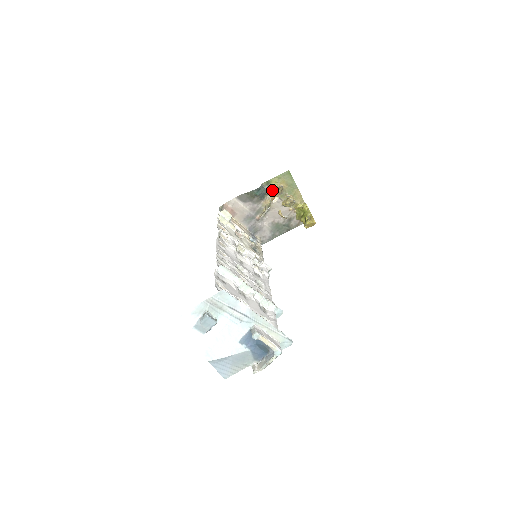
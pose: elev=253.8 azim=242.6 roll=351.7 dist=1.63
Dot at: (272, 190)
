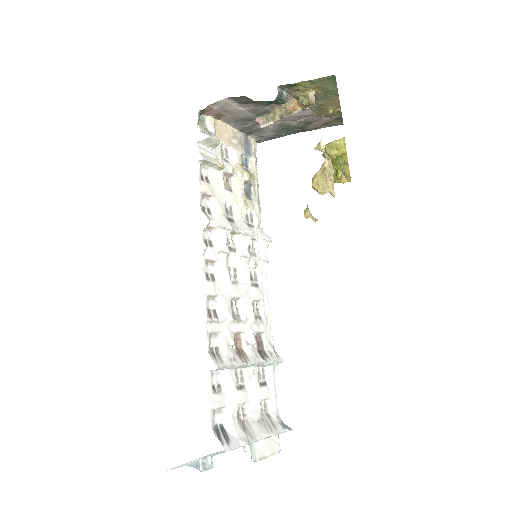
Dot at: (294, 93)
